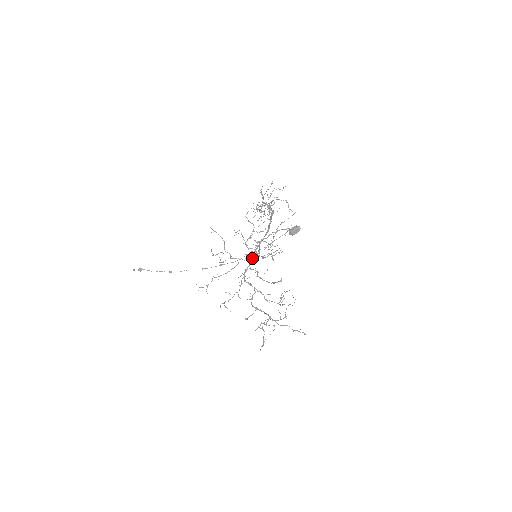
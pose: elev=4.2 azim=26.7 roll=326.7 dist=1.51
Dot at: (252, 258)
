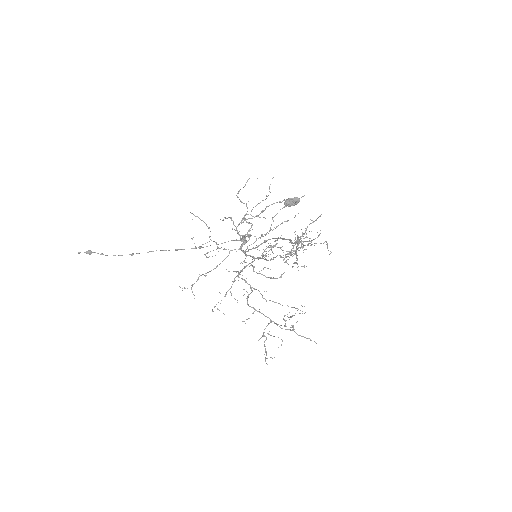
Dot at: (250, 256)
